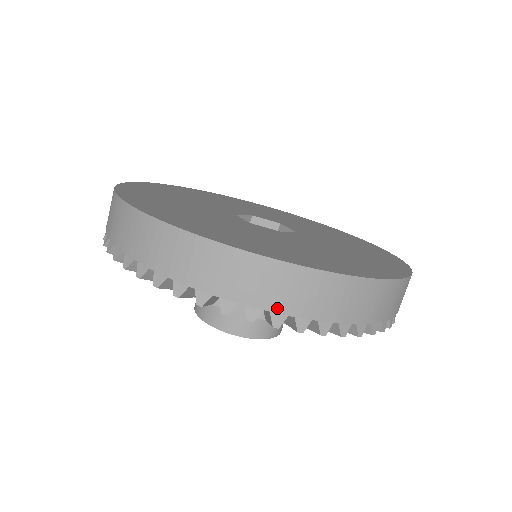
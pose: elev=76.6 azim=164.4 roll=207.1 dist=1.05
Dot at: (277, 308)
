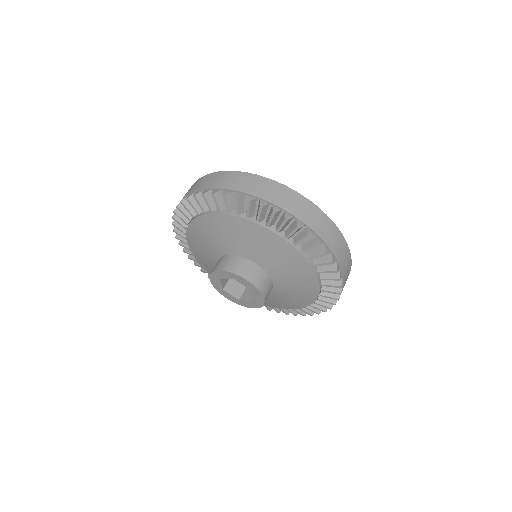
Dot at: (311, 226)
